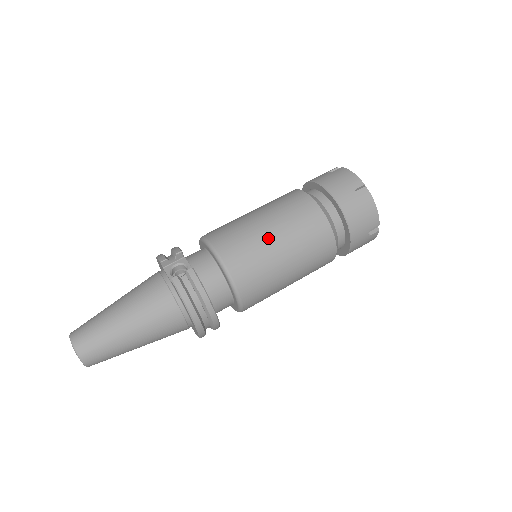
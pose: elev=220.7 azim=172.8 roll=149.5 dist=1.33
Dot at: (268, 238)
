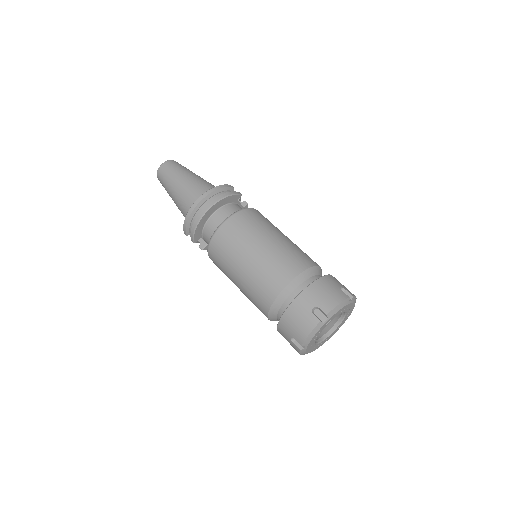
Dot at: (279, 232)
